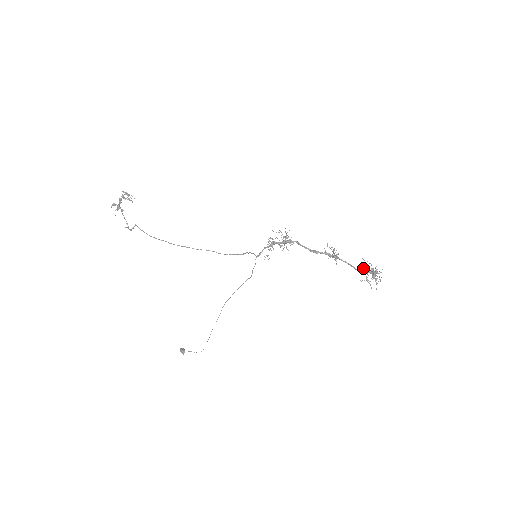
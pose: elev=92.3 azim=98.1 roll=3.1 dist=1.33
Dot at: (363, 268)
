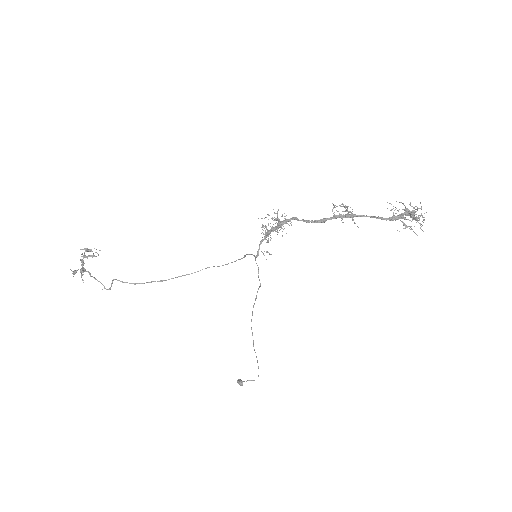
Dot at: occluded
